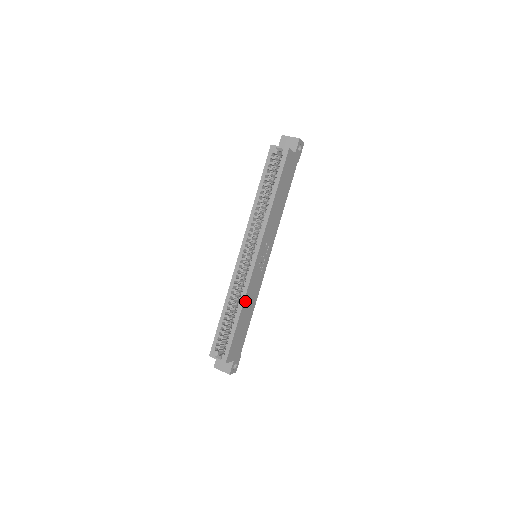
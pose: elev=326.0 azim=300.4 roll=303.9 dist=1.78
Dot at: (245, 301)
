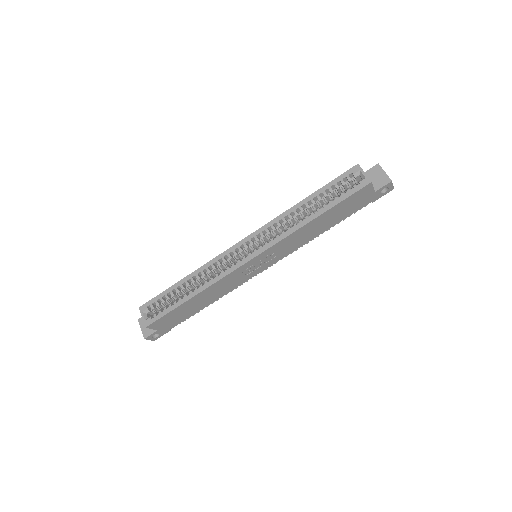
Dot at: (209, 288)
